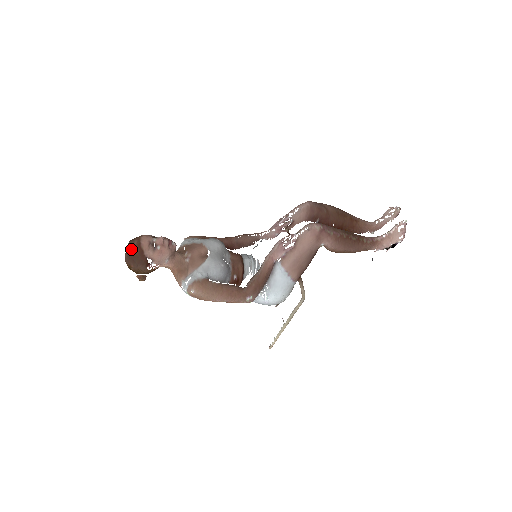
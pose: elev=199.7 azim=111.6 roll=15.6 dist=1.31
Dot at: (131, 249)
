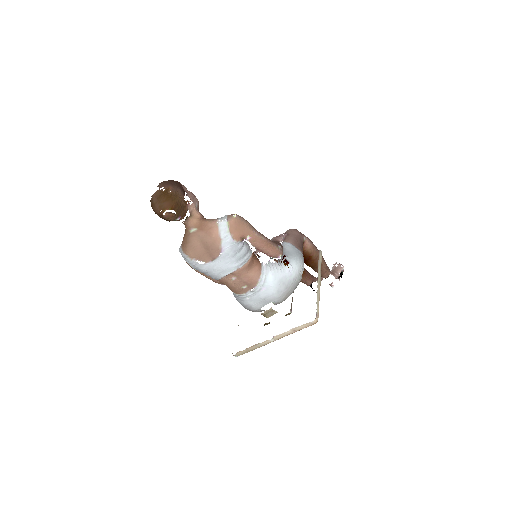
Dot at: occluded
